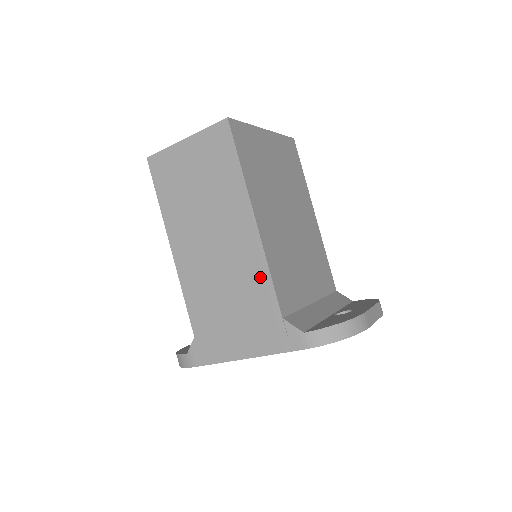
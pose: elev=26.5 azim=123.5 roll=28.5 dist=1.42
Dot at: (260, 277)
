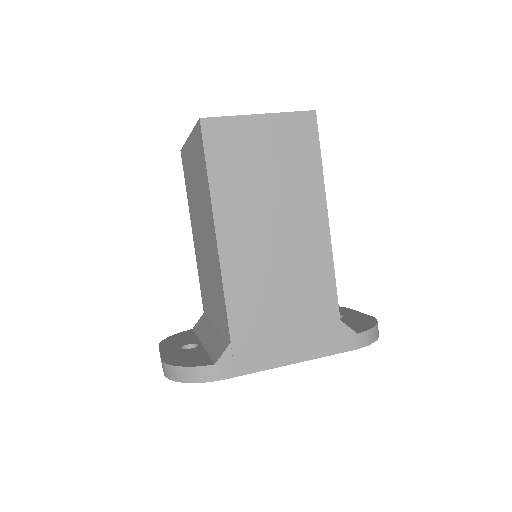
Dot at: (324, 278)
